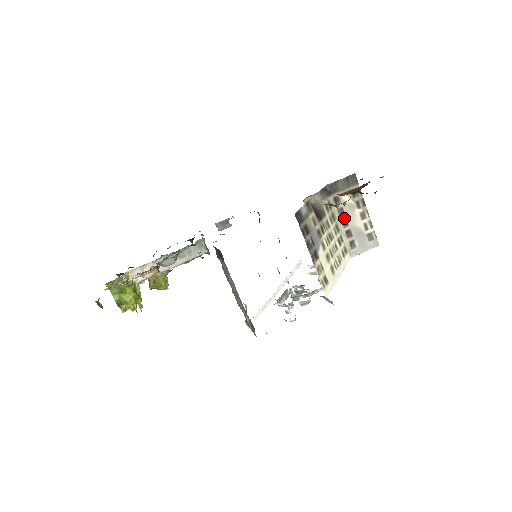
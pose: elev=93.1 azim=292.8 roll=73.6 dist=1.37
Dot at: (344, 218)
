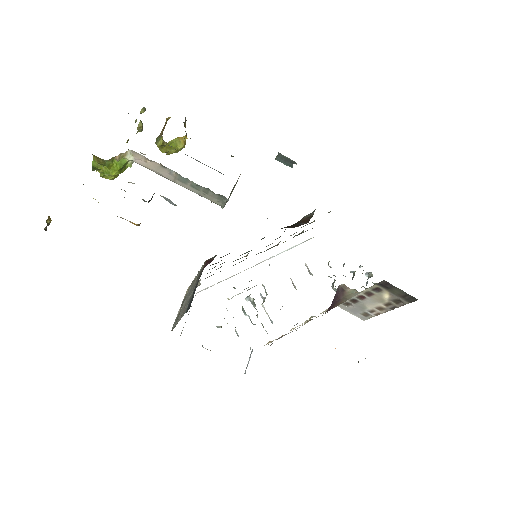
Dot at: (365, 296)
